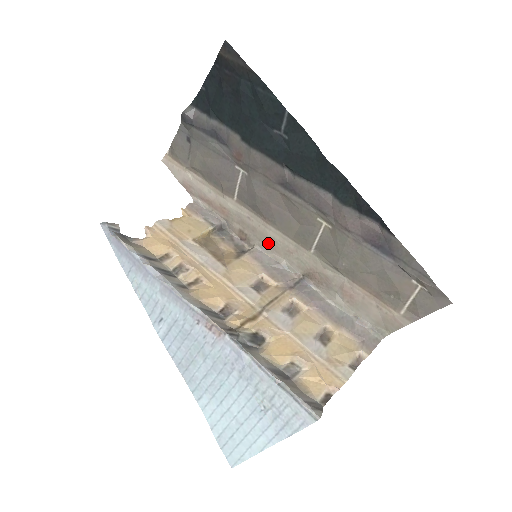
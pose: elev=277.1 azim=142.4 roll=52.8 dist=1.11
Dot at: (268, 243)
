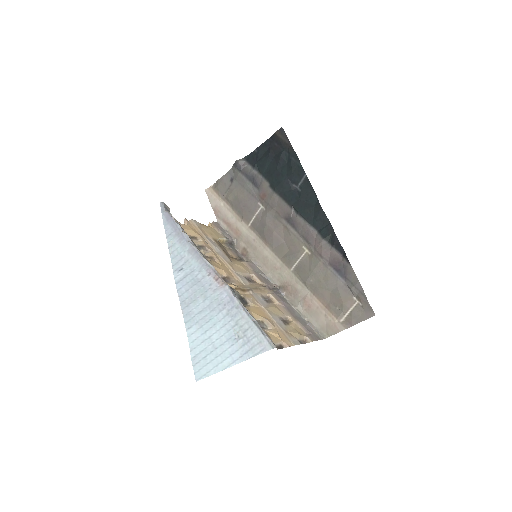
Dot at: (262, 260)
